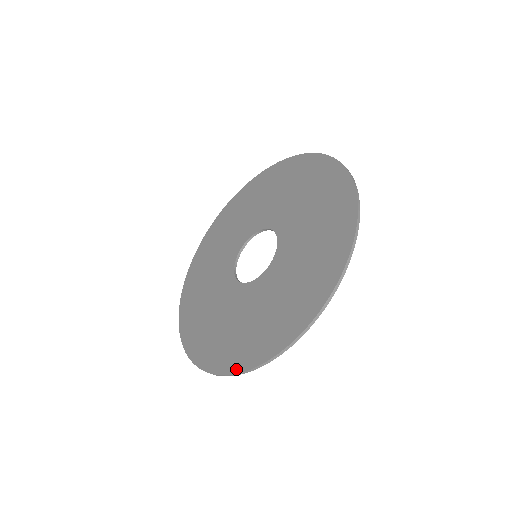
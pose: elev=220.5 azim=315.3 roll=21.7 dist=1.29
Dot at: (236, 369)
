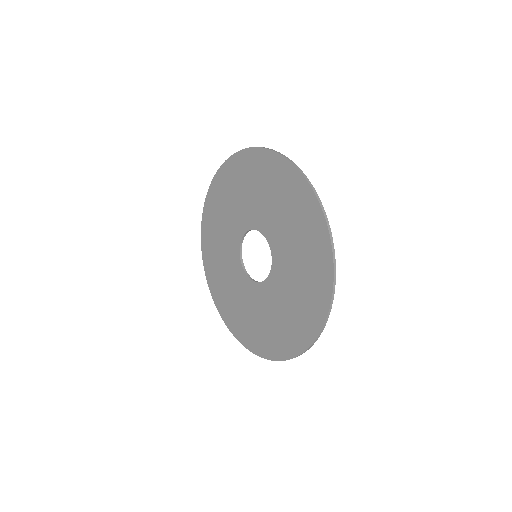
Dot at: (254, 351)
